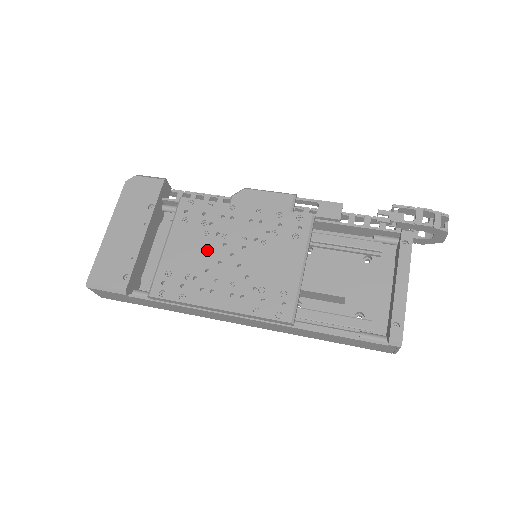
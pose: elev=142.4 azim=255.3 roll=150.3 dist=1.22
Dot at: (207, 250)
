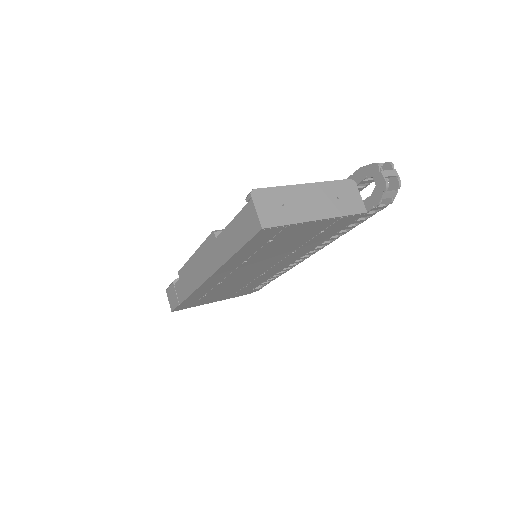
Dot at: occluded
